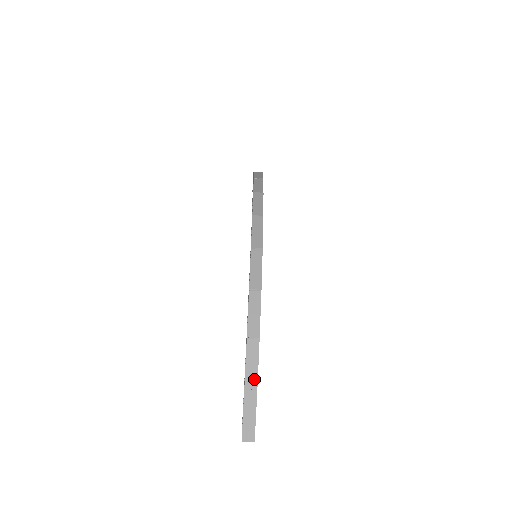
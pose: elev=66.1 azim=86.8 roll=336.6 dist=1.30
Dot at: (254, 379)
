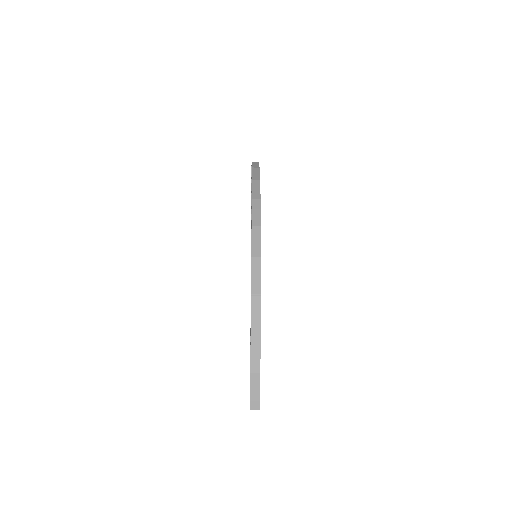
Dot at: (257, 365)
